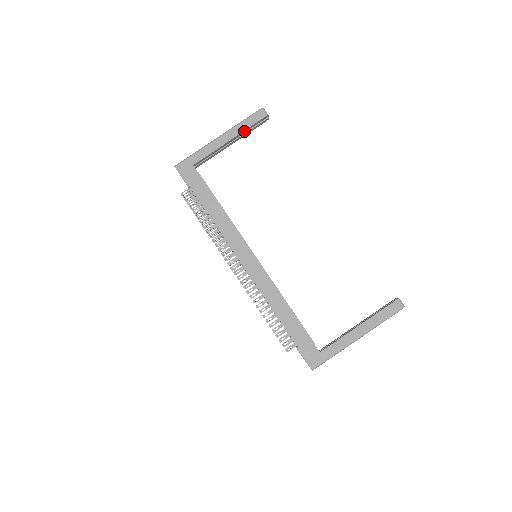
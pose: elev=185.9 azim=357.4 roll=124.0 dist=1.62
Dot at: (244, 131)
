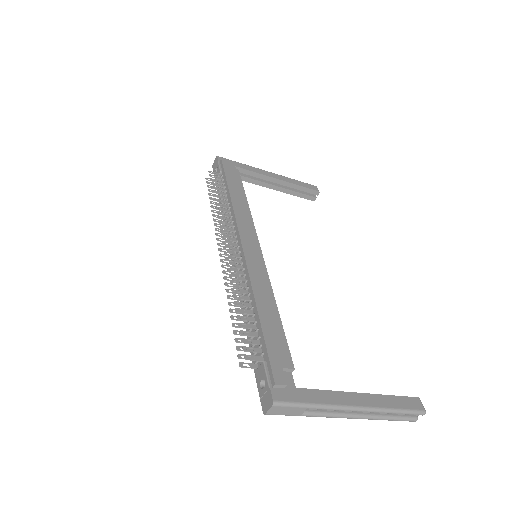
Dot at: (294, 185)
